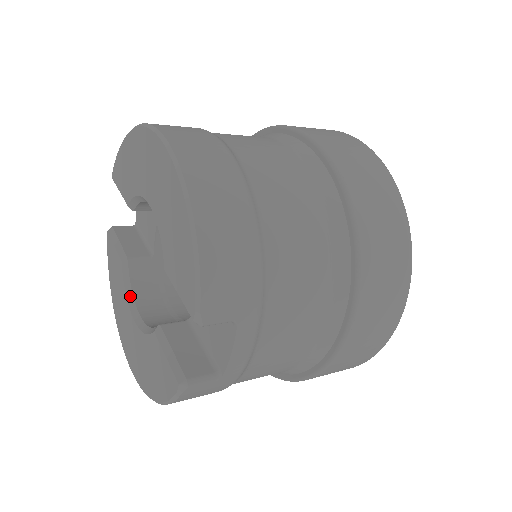
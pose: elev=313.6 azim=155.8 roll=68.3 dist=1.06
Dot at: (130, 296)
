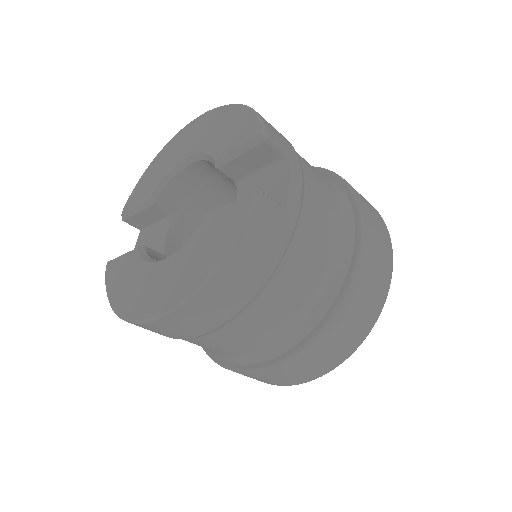
Dot at: (152, 260)
